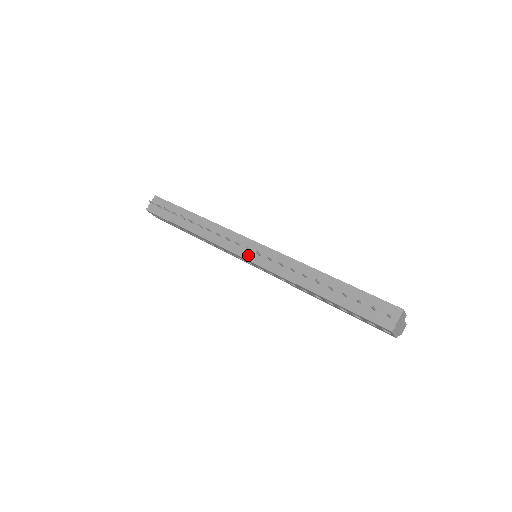
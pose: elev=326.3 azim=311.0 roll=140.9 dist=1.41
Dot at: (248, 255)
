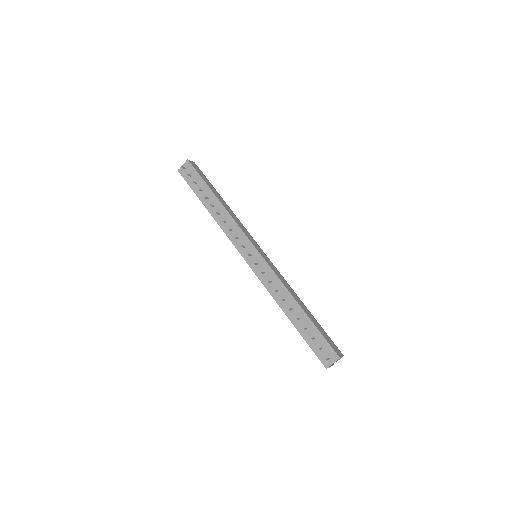
Dot at: (248, 259)
